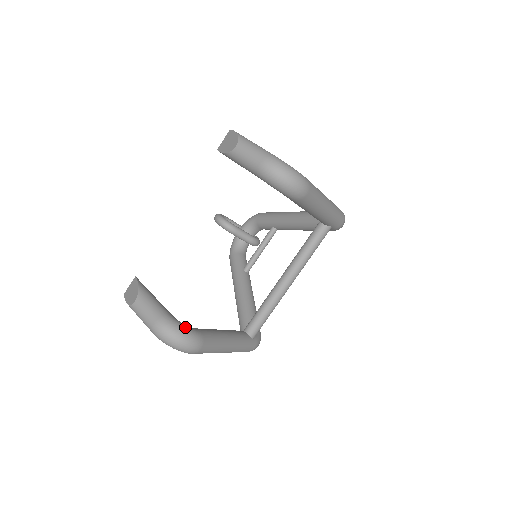
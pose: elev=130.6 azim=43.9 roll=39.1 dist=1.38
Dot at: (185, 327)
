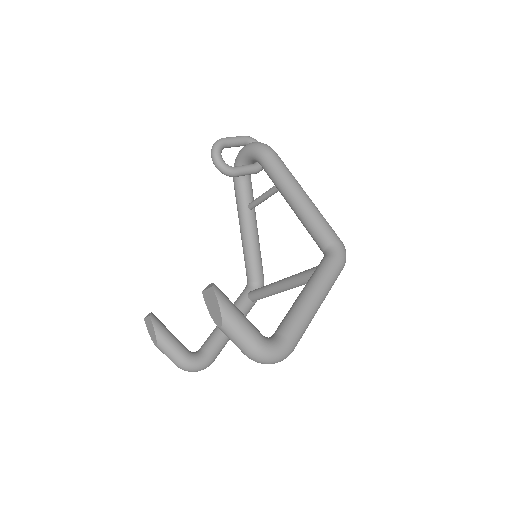
Dot at: (199, 364)
